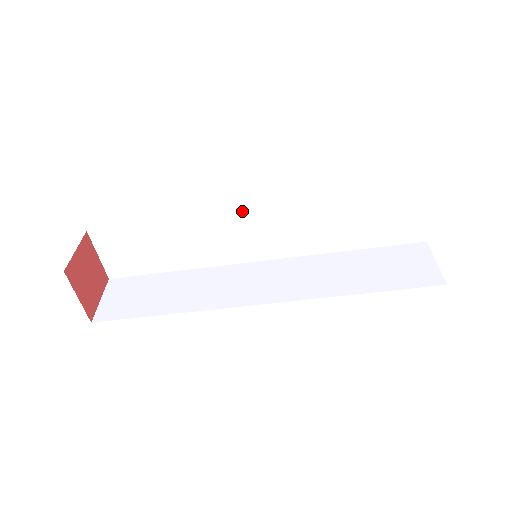
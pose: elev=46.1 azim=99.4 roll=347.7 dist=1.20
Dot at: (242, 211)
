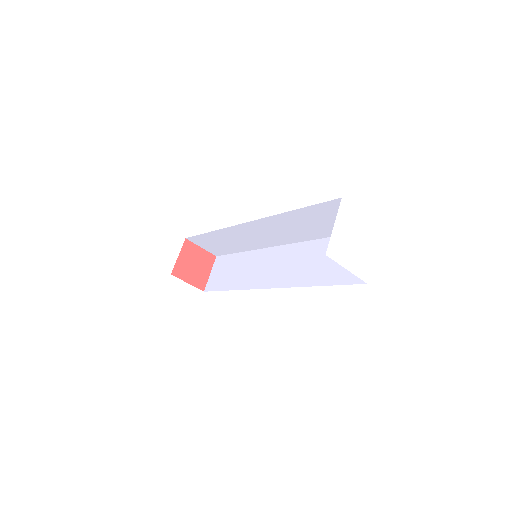
Dot at: (242, 224)
